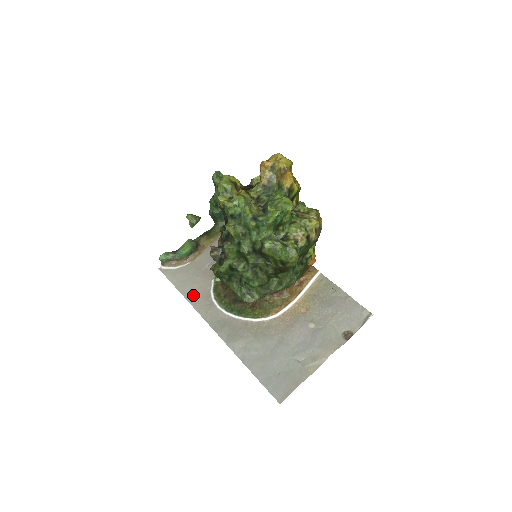
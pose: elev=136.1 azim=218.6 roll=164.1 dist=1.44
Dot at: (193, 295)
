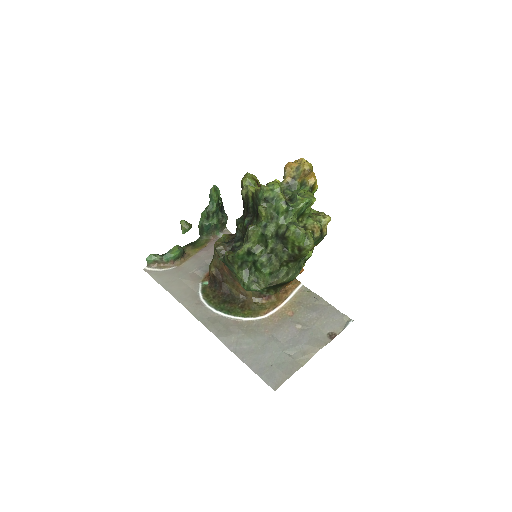
Dot at: (181, 294)
